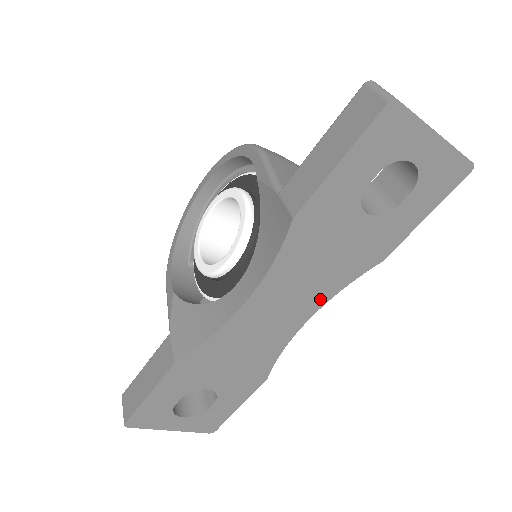
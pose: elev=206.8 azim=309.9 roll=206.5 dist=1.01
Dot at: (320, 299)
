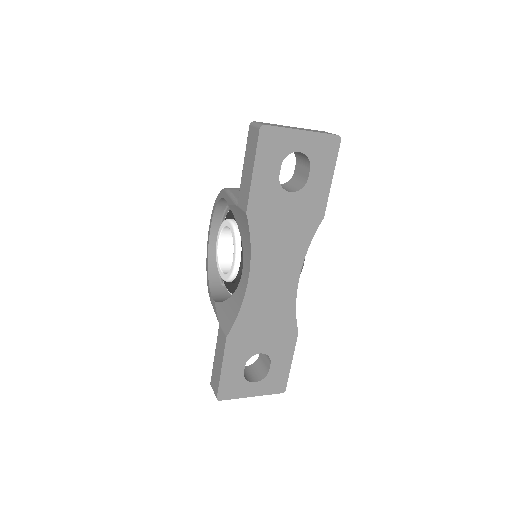
Dot at: (298, 259)
